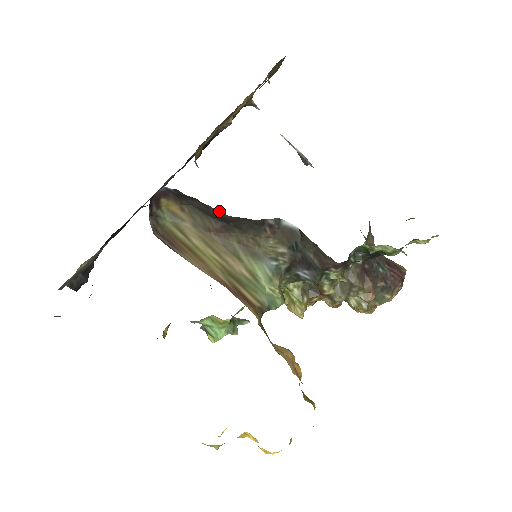
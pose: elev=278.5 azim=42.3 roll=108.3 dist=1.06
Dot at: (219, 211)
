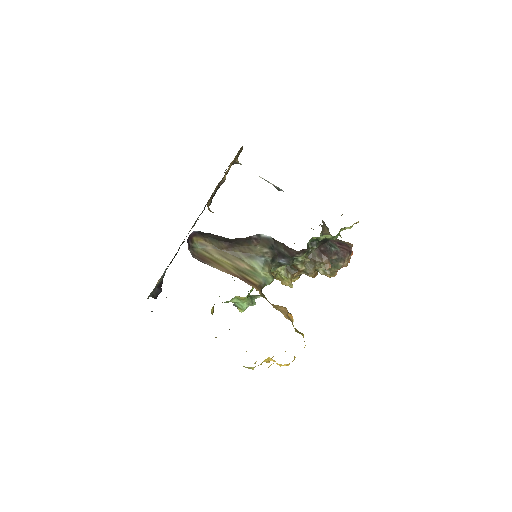
Dot at: occluded
